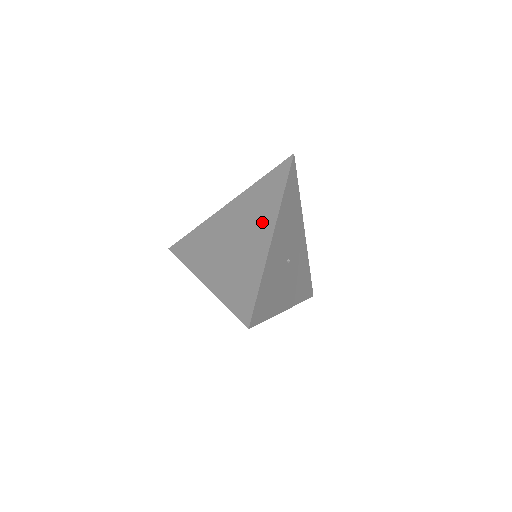
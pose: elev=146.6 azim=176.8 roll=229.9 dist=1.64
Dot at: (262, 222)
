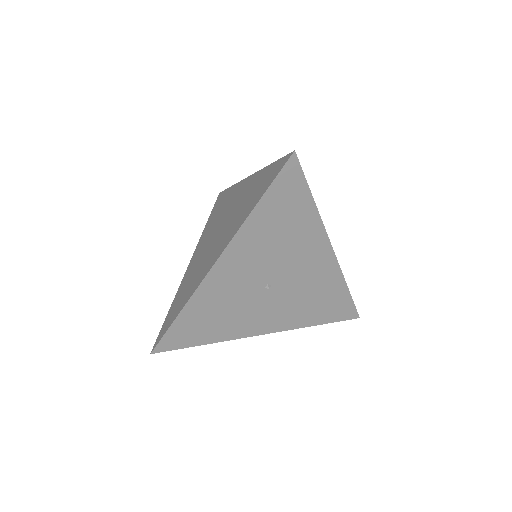
Dot at: (227, 235)
